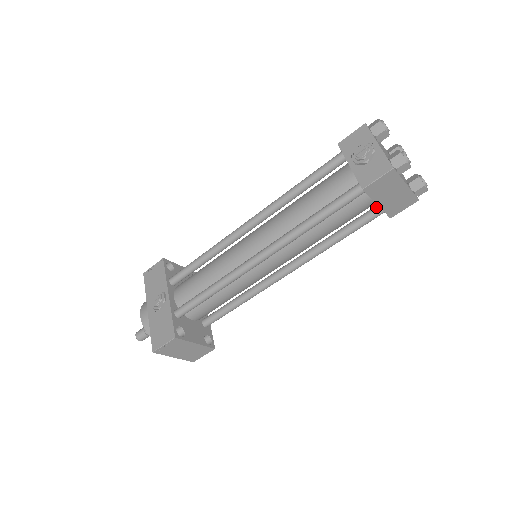
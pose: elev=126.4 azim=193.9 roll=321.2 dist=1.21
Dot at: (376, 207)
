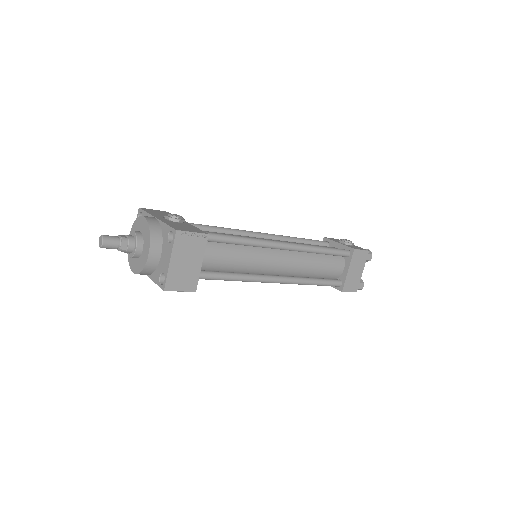
Dot at: (337, 279)
